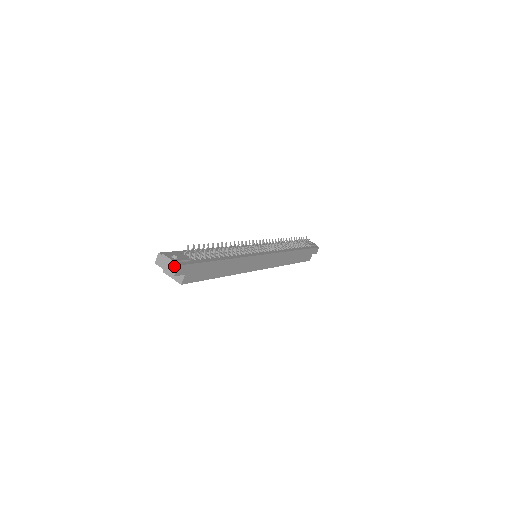
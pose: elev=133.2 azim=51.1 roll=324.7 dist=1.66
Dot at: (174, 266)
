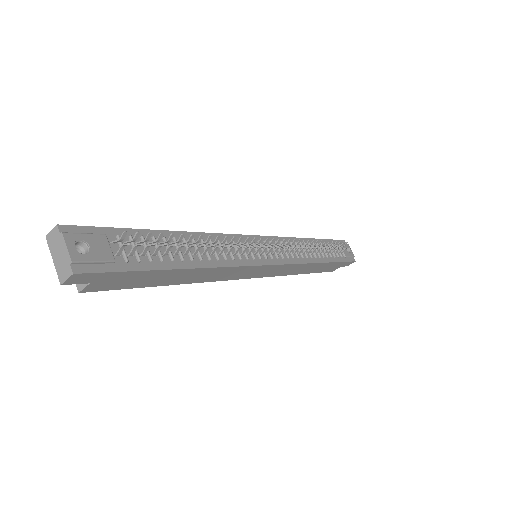
Dot at: (68, 269)
